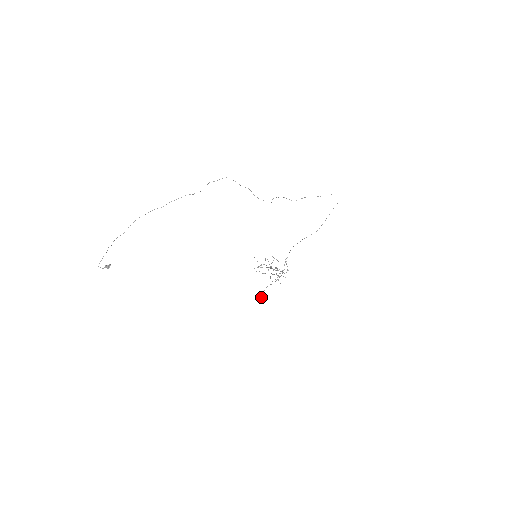
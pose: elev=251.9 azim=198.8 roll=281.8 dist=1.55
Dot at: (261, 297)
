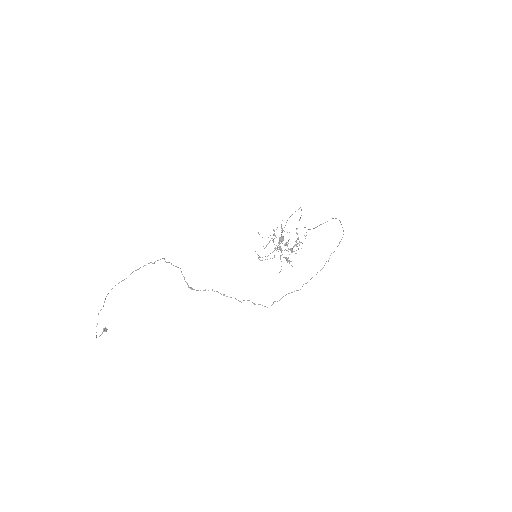
Dot at: (281, 240)
